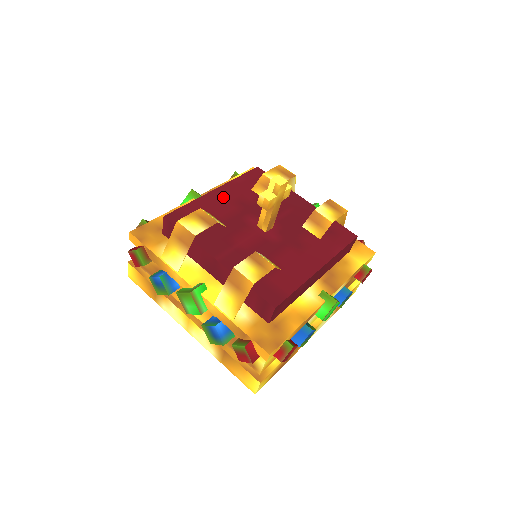
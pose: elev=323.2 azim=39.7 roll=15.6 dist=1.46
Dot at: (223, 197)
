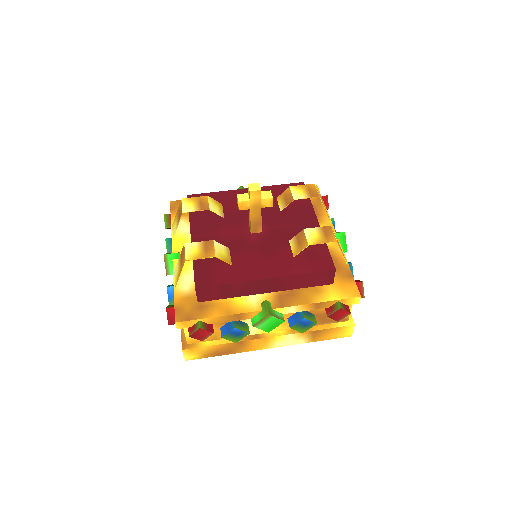
Dot at: occluded
